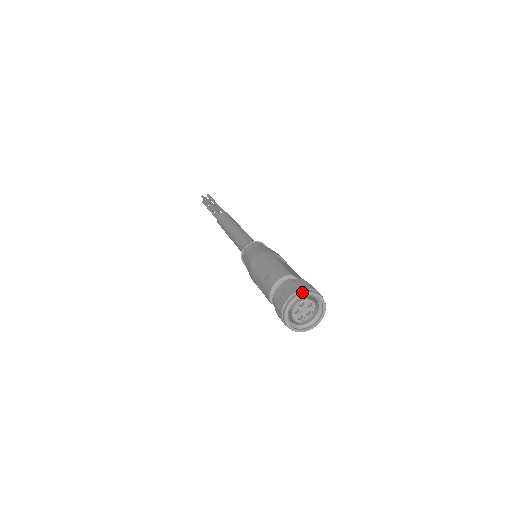
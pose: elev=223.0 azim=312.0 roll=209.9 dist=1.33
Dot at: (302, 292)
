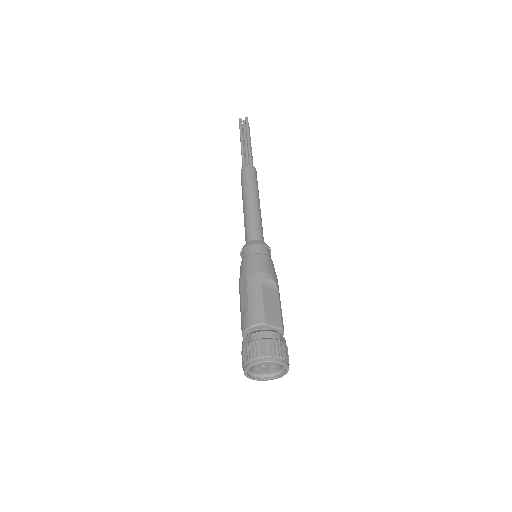
Dot at: (261, 360)
